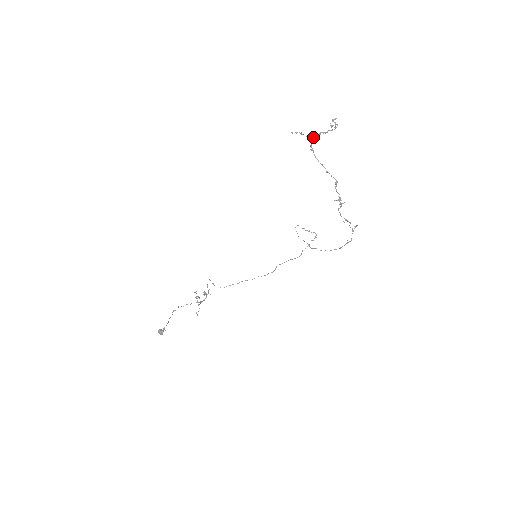
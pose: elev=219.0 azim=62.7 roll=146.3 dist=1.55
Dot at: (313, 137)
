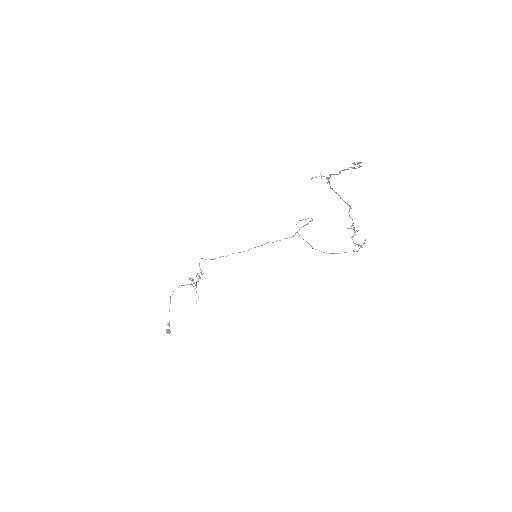
Dot at: (332, 174)
